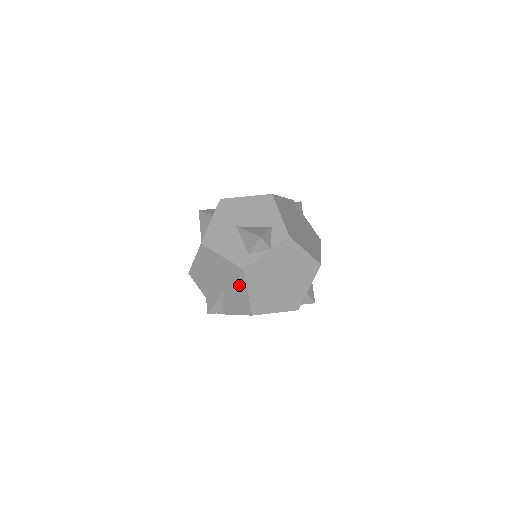
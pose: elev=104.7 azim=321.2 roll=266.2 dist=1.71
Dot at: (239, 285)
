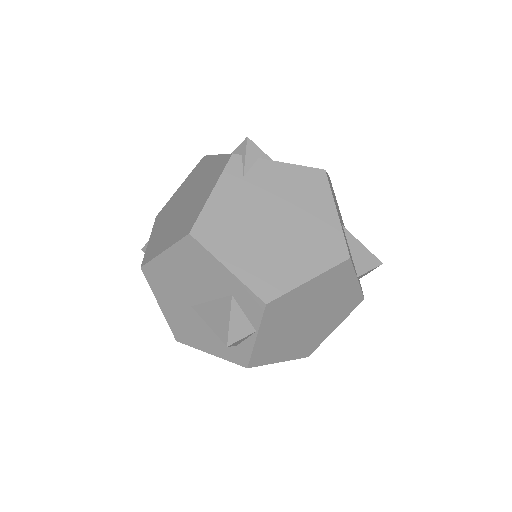
Dot at: occluded
